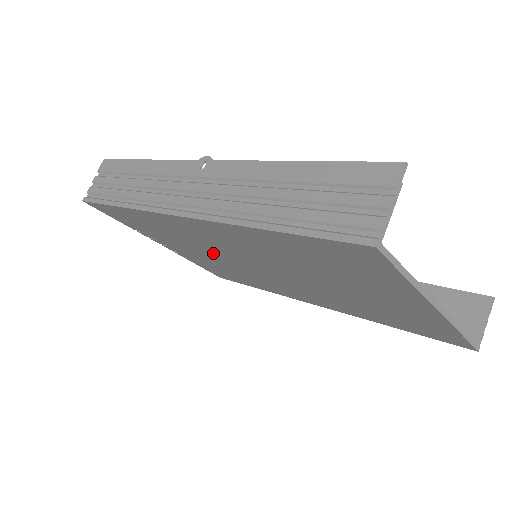
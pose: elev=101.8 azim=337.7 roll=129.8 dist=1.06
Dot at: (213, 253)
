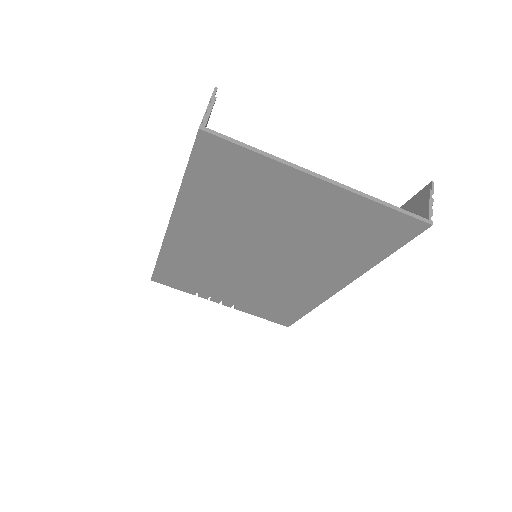
Dot at: (231, 271)
